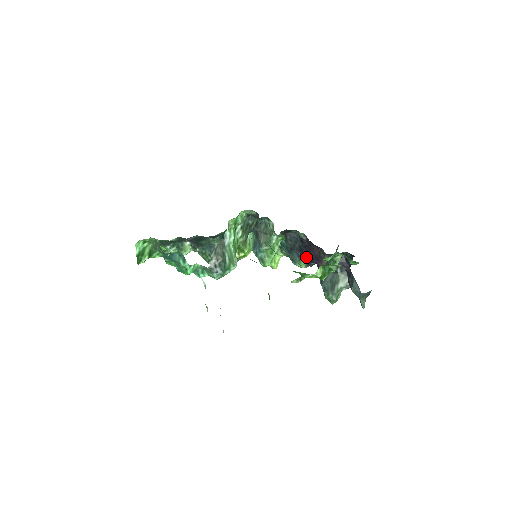
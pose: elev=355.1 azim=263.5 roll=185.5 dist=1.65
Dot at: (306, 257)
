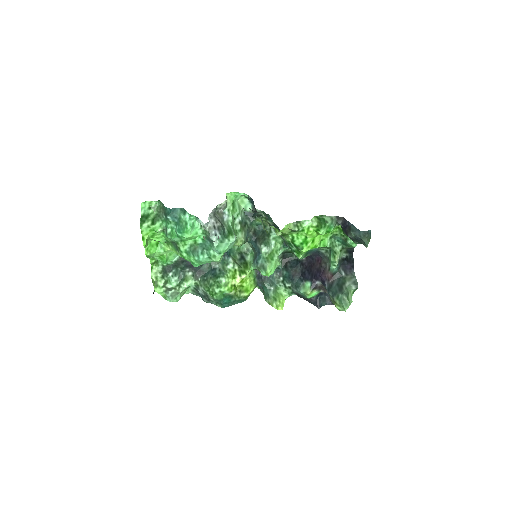
Dot at: (309, 276)
